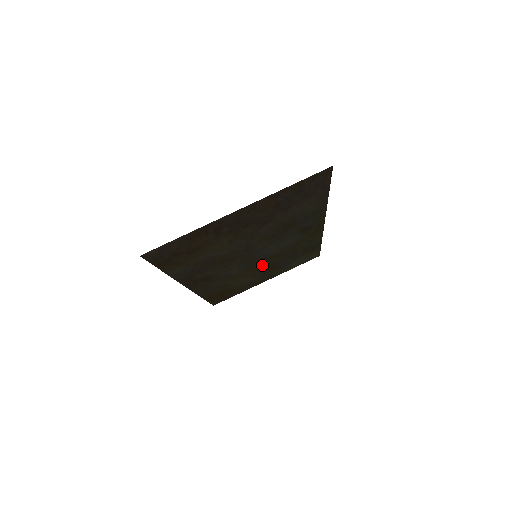
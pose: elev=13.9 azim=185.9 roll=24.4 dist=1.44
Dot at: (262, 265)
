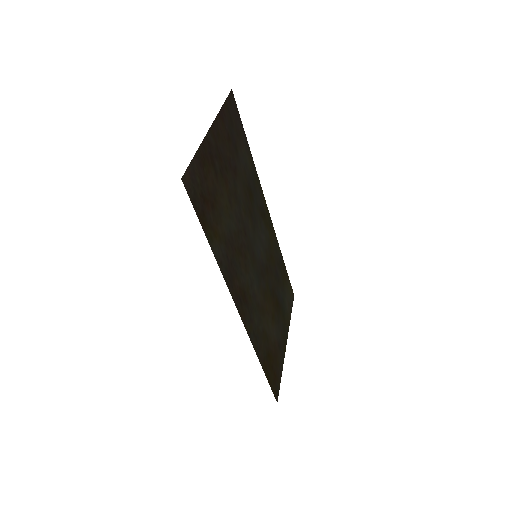
Dot at: (268, 290)
